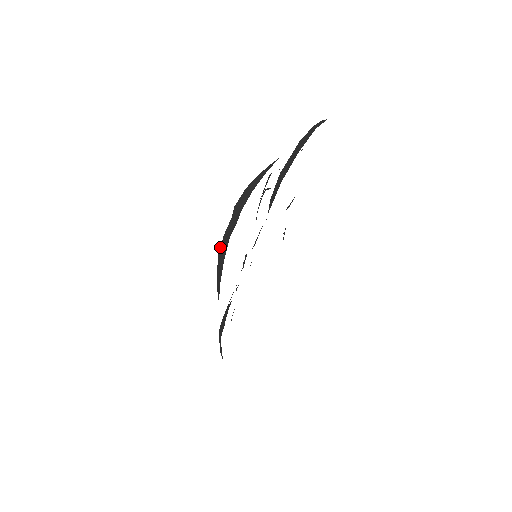
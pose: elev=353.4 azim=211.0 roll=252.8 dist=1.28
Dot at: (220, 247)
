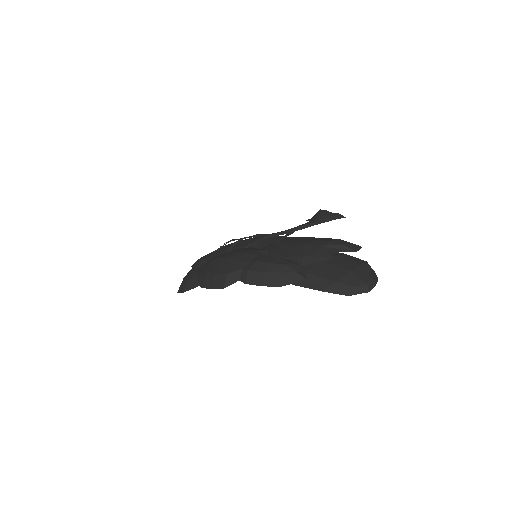
Dot at: (219, 274)
